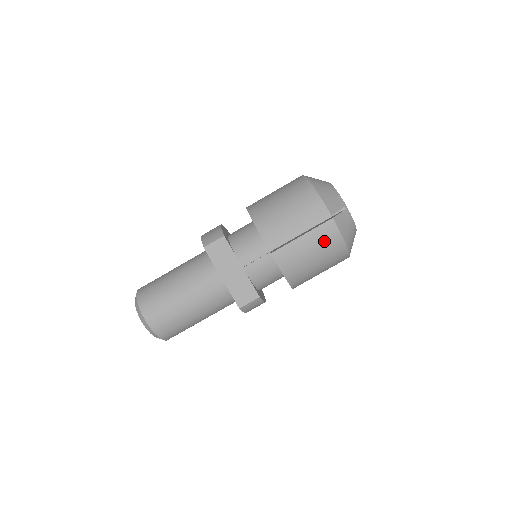
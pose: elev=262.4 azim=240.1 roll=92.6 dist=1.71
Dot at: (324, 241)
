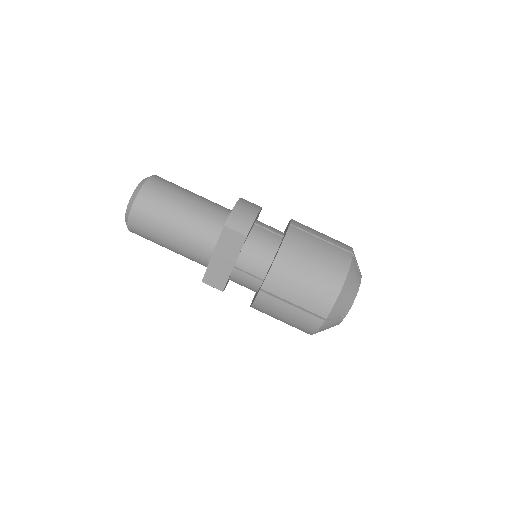
Dot at: (302, 322)
